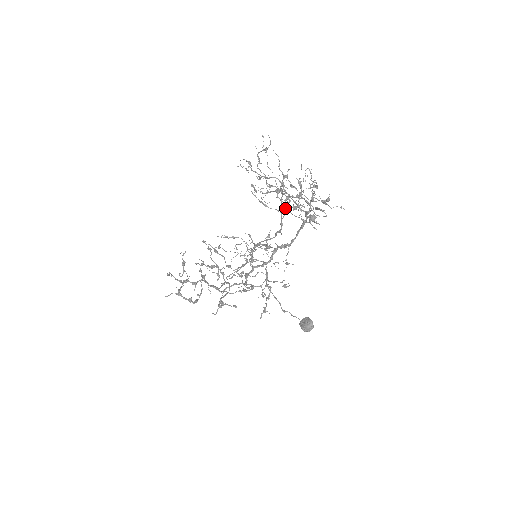
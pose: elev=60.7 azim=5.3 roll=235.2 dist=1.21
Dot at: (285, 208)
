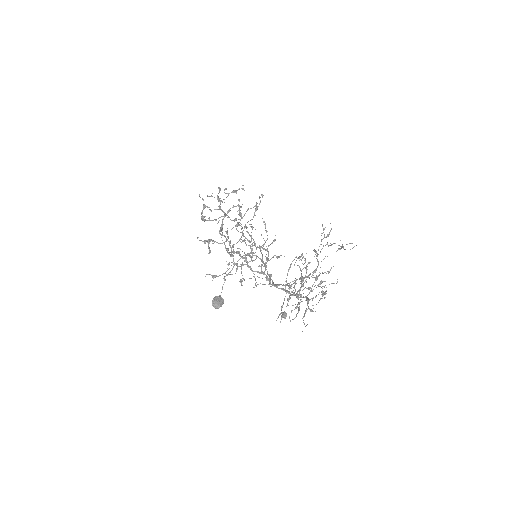
Dot at: (289, 288)
